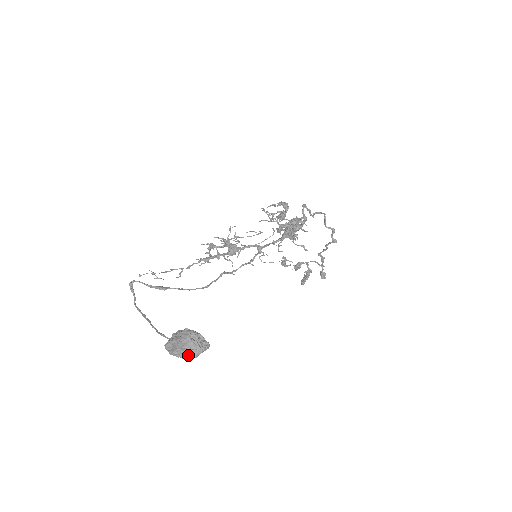
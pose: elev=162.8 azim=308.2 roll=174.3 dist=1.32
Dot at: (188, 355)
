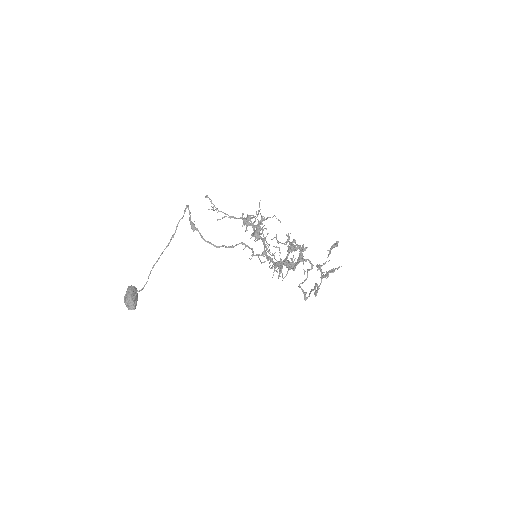
Dot at: occluded
